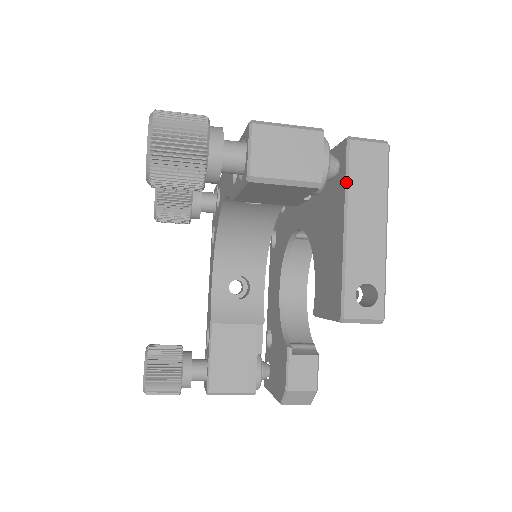
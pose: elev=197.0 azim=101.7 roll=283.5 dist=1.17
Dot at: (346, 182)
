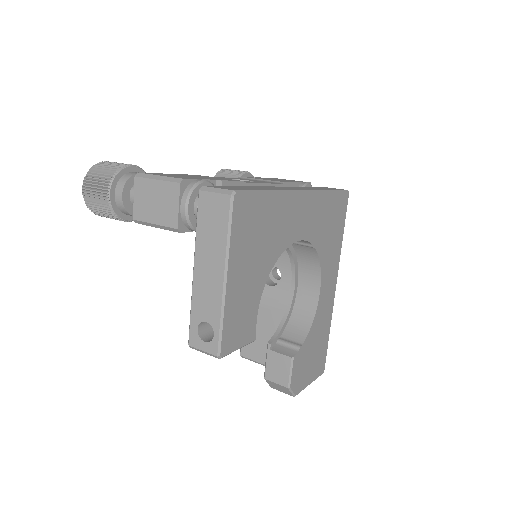
Dot at: (196, 230)
